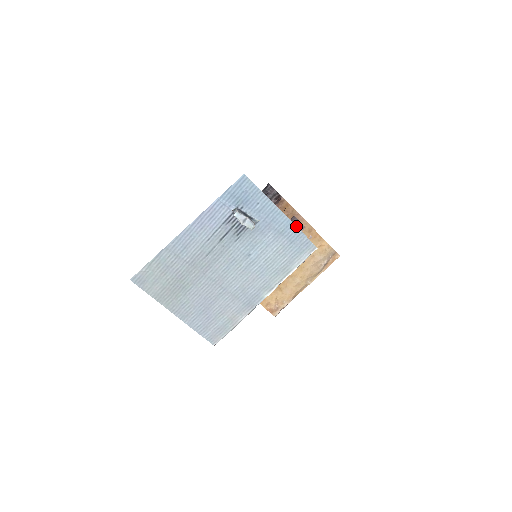
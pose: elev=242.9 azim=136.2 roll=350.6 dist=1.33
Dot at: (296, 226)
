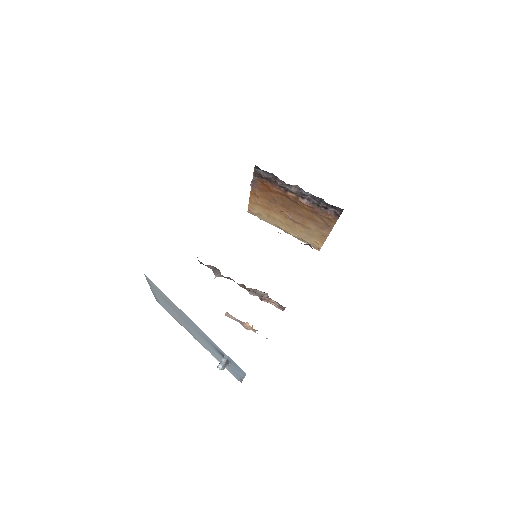
Dot at: occluded
